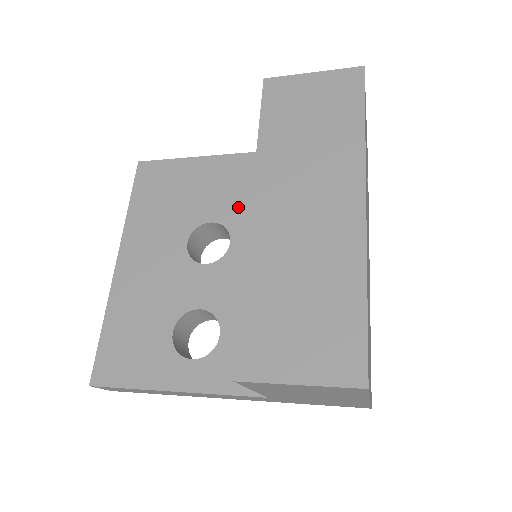
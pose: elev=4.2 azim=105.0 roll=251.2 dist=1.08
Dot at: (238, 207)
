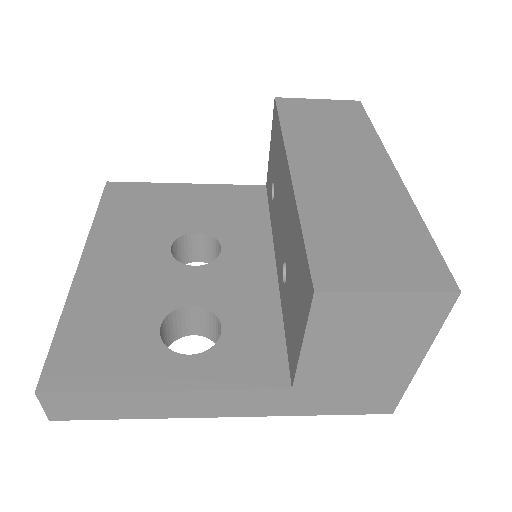
Dot at: (226, 222)
